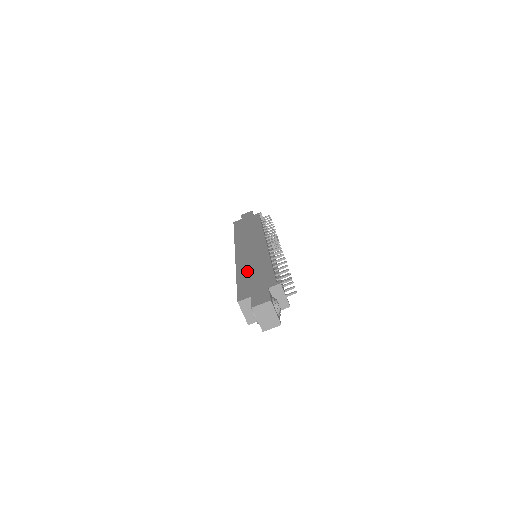
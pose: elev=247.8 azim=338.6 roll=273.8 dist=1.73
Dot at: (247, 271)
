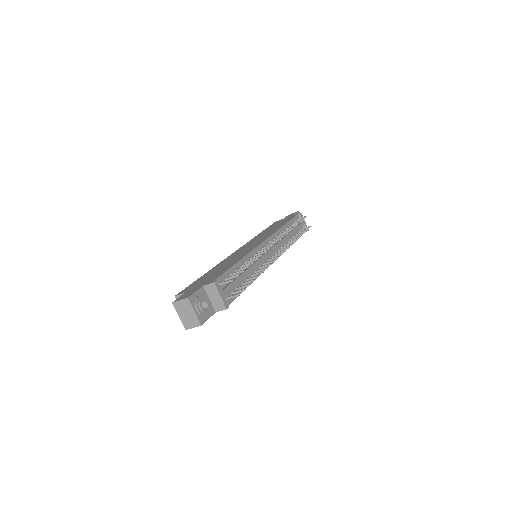
Dot at: (216, 268)
